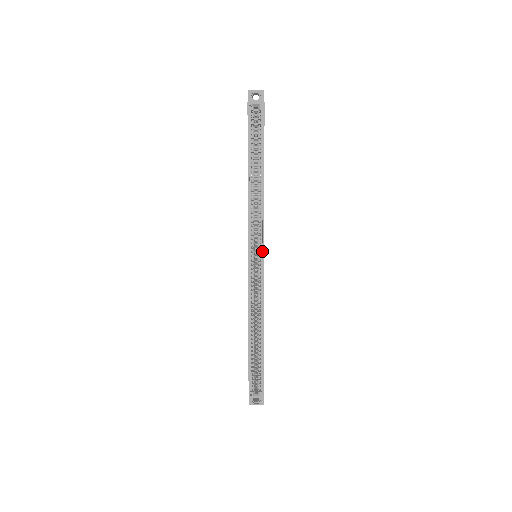
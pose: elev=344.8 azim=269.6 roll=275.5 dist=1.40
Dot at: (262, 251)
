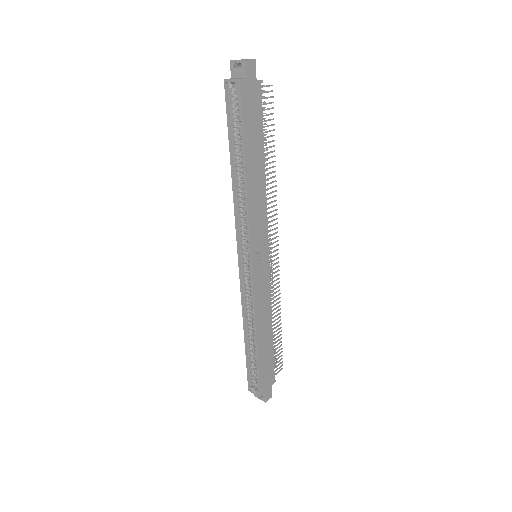
Dot at: (249, 256)
